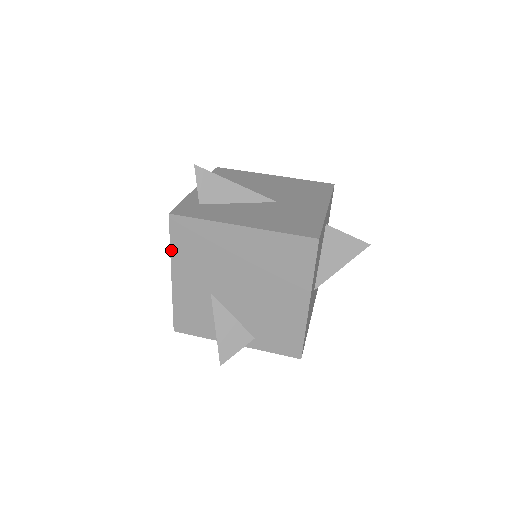
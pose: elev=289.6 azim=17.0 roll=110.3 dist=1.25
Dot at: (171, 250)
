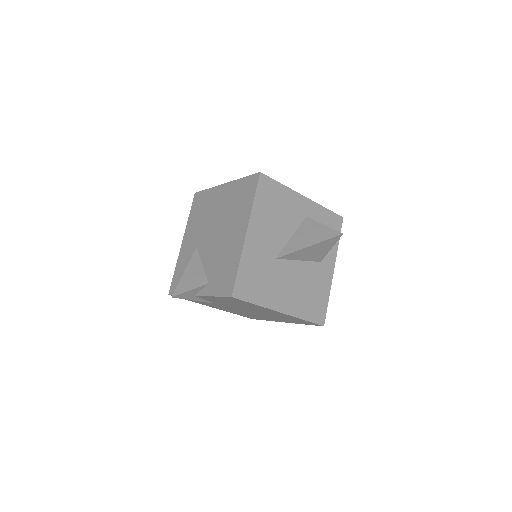
Dot at: (188, 220)
